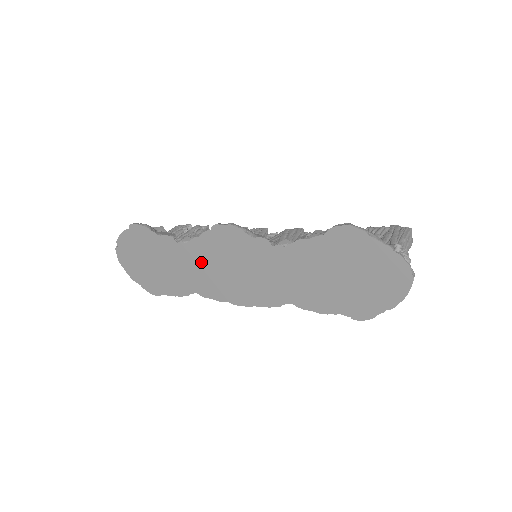
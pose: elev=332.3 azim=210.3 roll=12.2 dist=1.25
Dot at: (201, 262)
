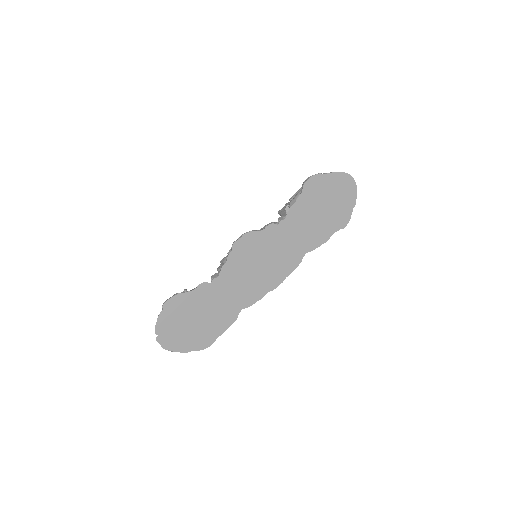
Dot at: (236, 281)
